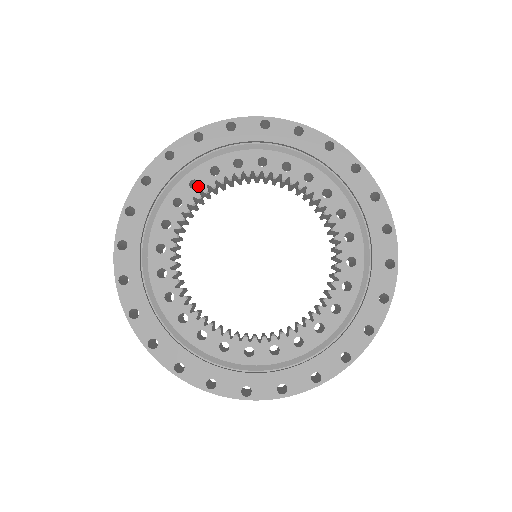
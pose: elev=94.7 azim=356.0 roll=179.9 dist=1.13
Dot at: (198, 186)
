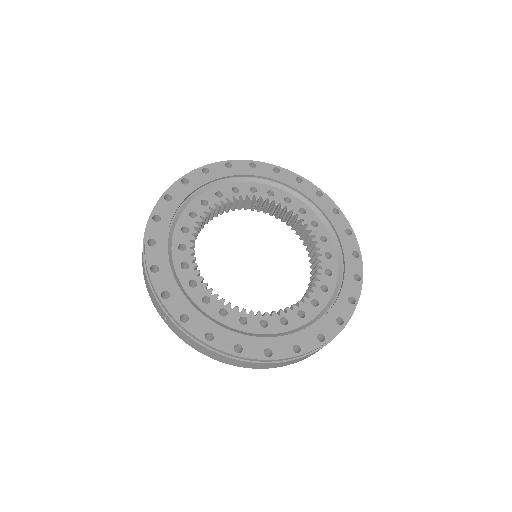
Dot at: occluded
